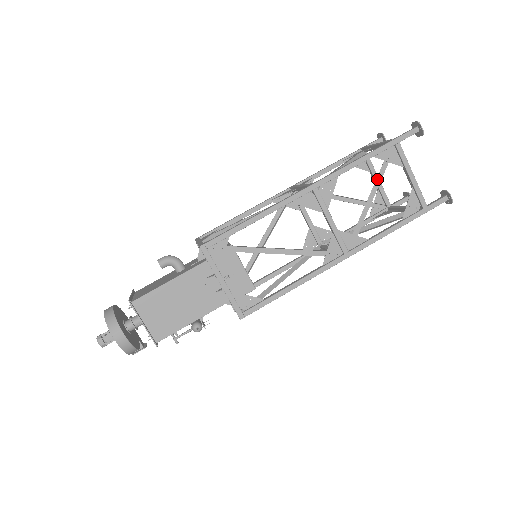
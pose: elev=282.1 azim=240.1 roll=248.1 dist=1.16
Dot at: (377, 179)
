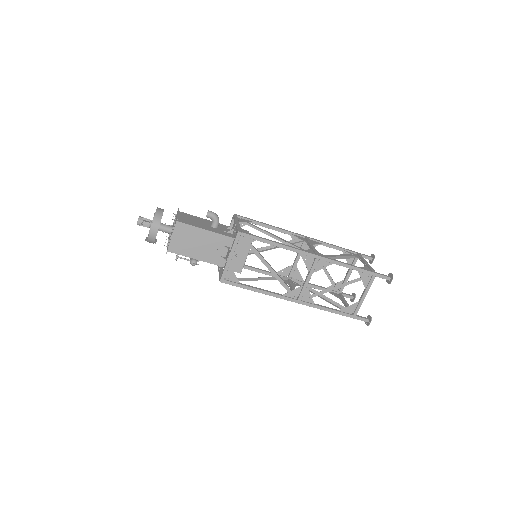
Dot at: (348, 282)
